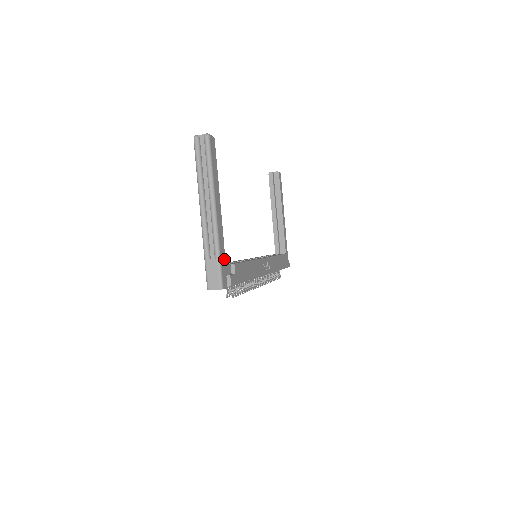
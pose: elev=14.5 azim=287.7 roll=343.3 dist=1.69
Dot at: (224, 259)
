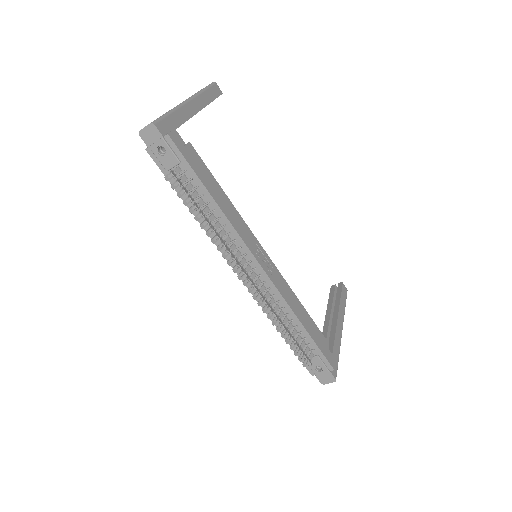
Dot at: (176, 125)
